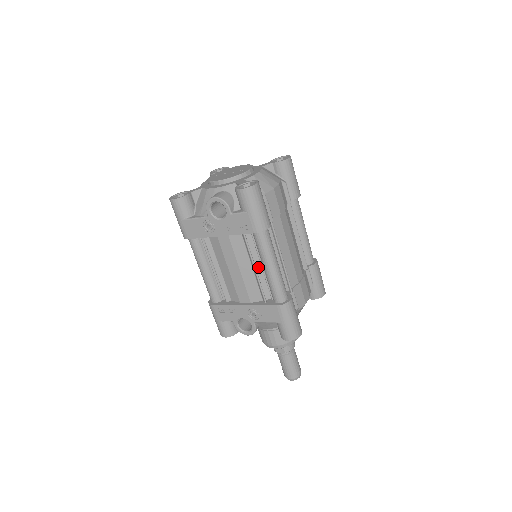
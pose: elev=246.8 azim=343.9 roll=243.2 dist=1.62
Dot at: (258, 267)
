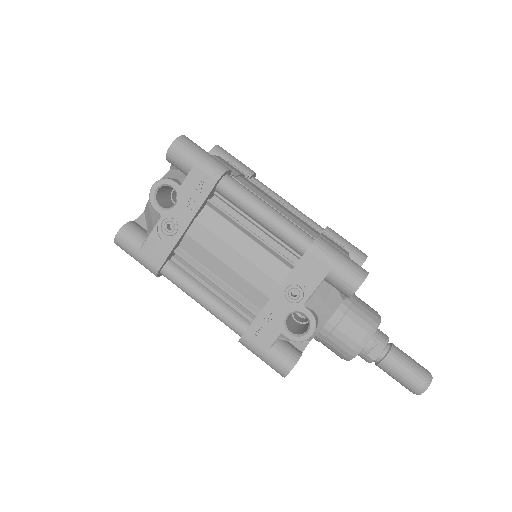
Dot at: (255, 233)
